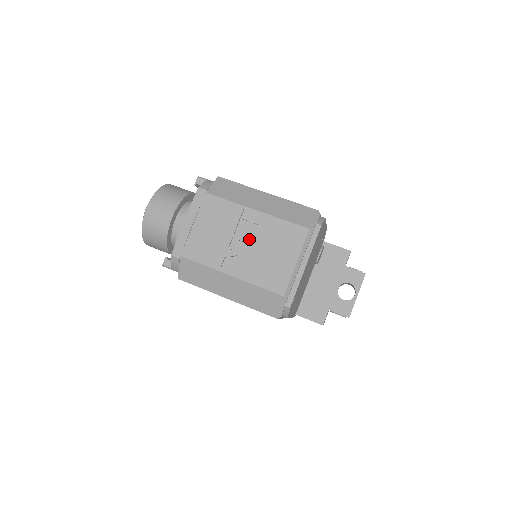
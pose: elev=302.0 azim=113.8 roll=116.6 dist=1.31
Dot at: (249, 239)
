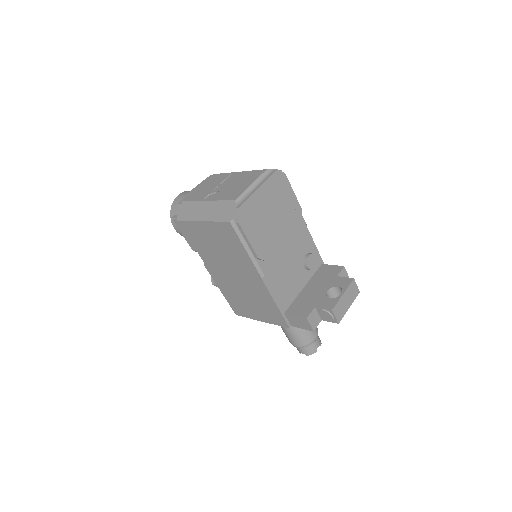
Dot at: (227, 183)
